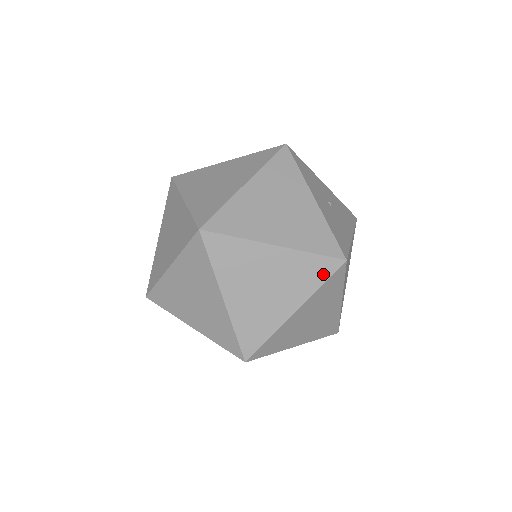
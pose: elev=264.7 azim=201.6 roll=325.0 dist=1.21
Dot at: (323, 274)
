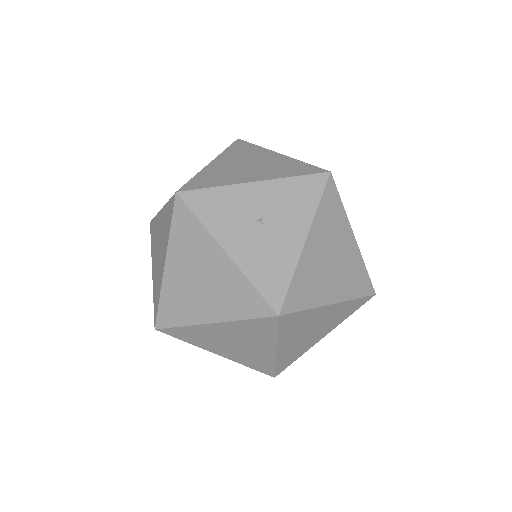
Dot at: (269, 328)
